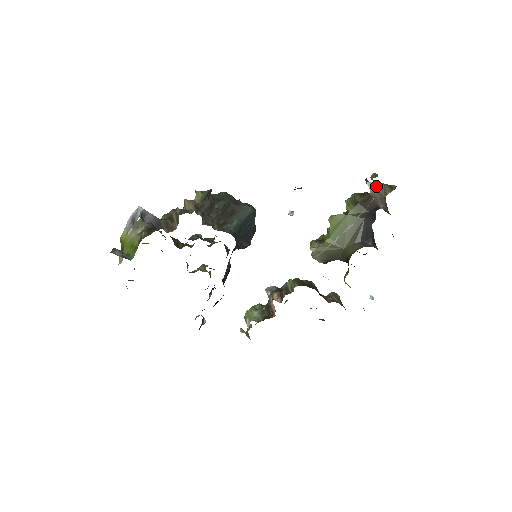
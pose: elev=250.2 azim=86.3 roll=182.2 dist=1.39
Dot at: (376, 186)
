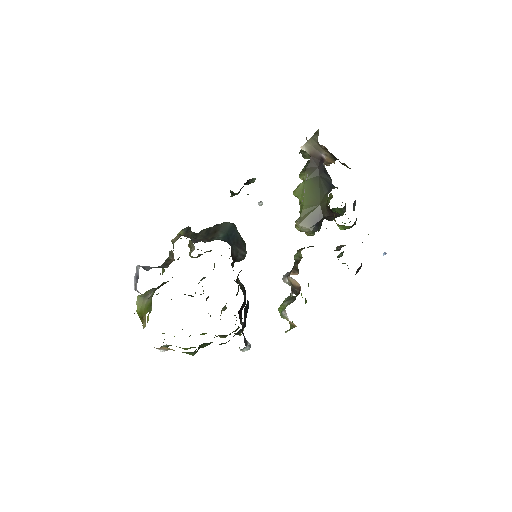
Dot at: (308, 145)
